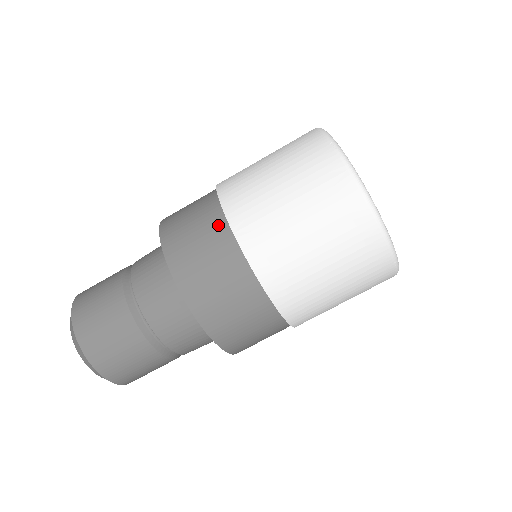
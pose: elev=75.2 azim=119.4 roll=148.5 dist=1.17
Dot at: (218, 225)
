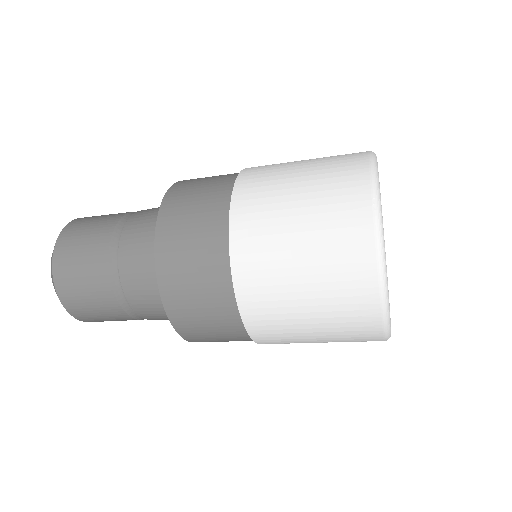
Dot at: occluded
